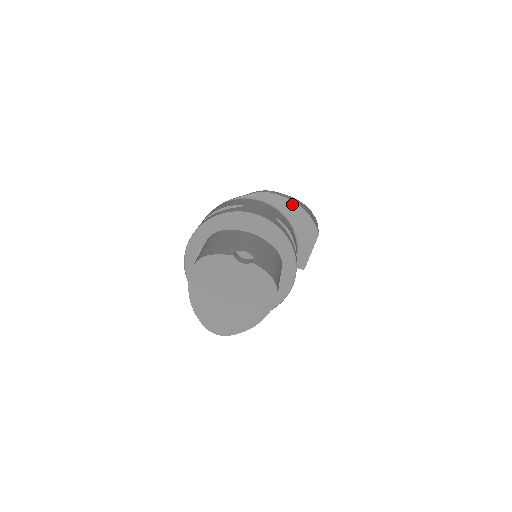
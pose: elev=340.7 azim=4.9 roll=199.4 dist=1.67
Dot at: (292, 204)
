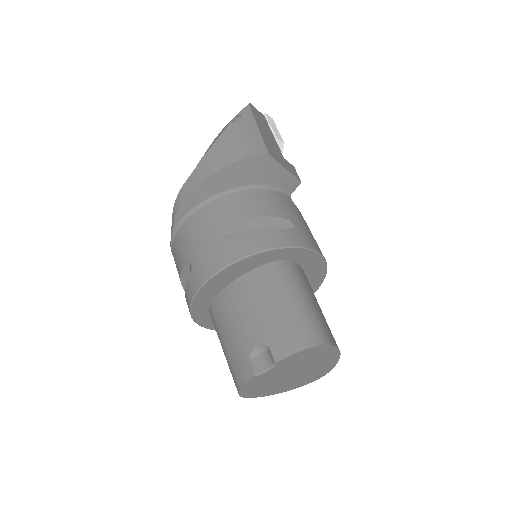
Dot at: (211, 179)
